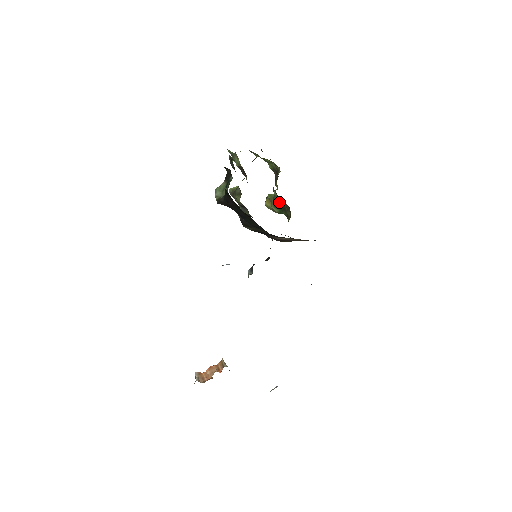
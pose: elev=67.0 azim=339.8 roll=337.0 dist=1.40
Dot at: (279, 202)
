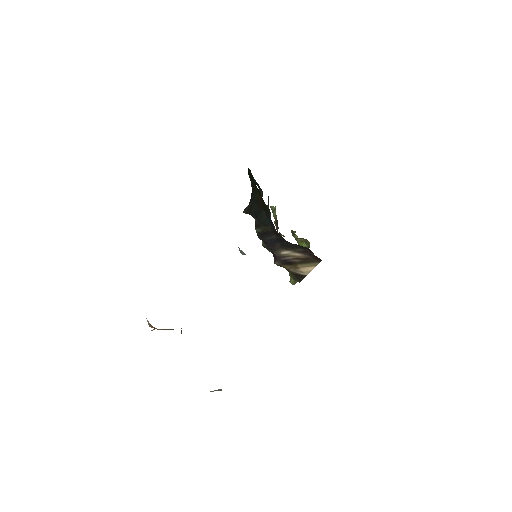
Dot at: occluded
